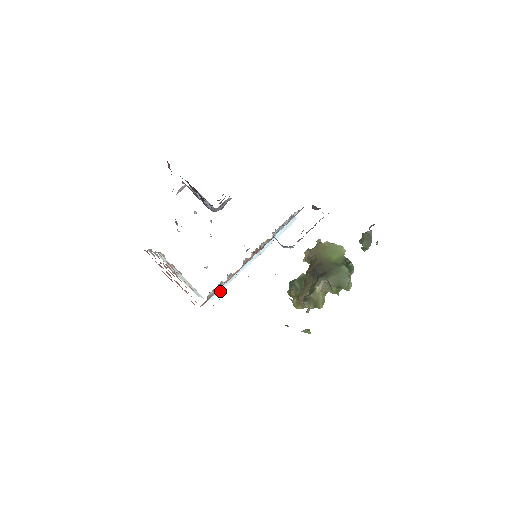
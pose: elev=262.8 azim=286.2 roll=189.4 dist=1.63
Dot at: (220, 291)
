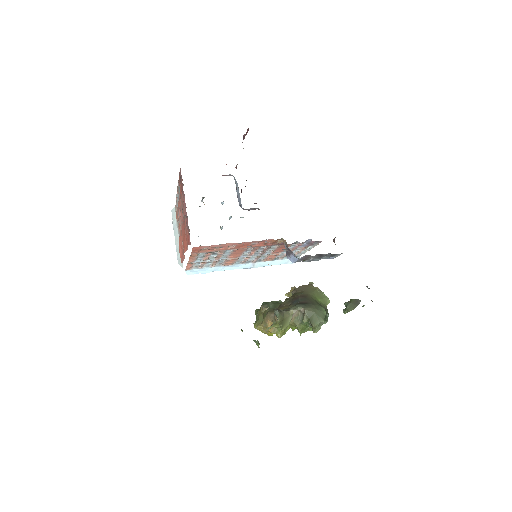
Dot at: (200, 272)
